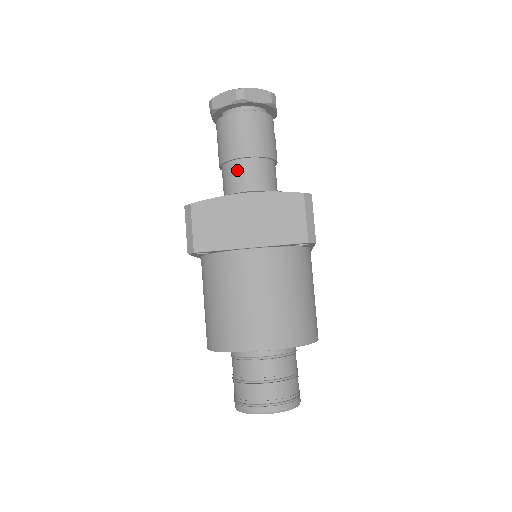
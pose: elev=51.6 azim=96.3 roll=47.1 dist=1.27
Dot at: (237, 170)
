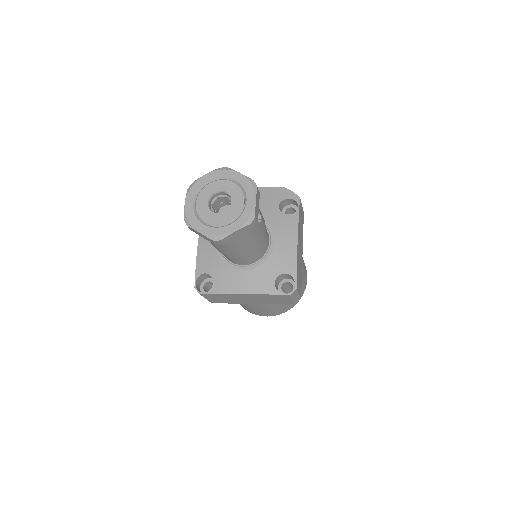
Dot at: (229, 257)
